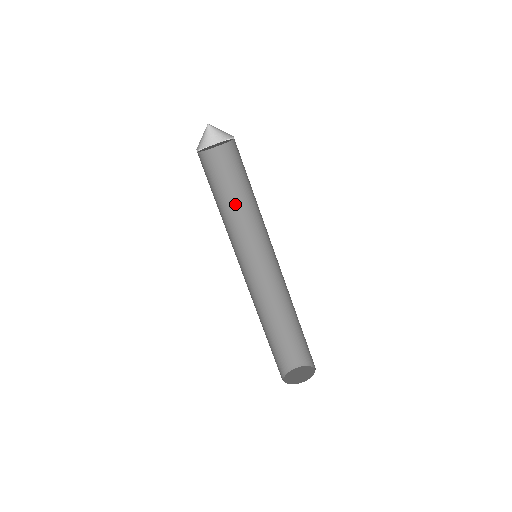
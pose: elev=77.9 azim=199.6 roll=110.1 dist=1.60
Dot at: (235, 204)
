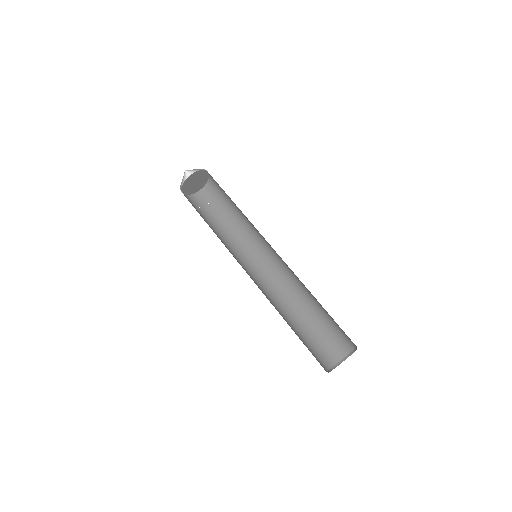
Dot at: (219, 231)
